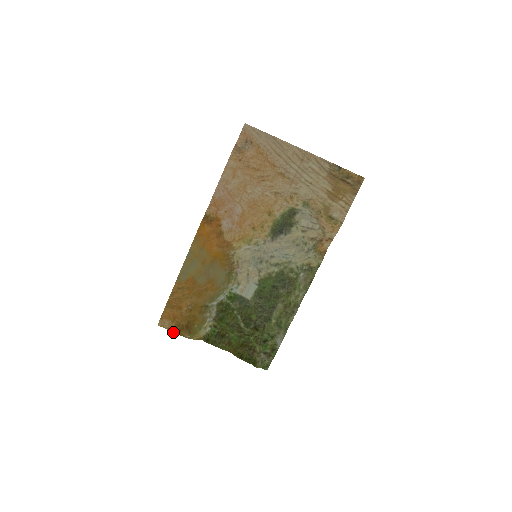
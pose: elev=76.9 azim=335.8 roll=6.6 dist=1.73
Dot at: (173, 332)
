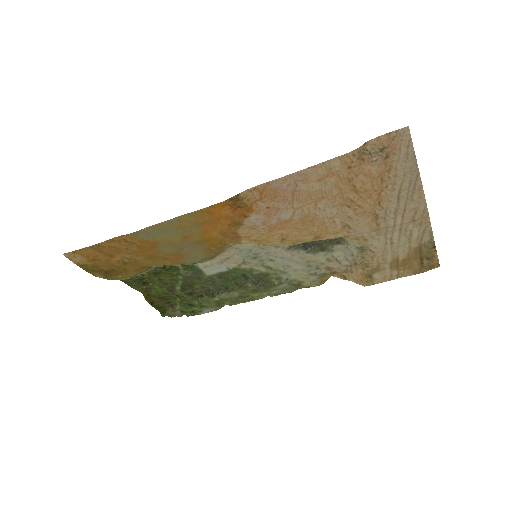
Dot at: (82, 268)
